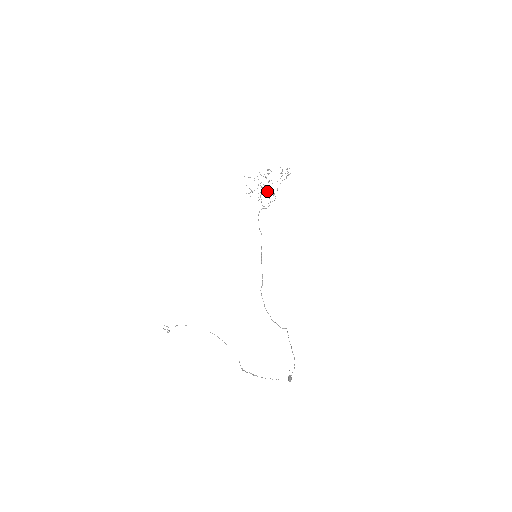
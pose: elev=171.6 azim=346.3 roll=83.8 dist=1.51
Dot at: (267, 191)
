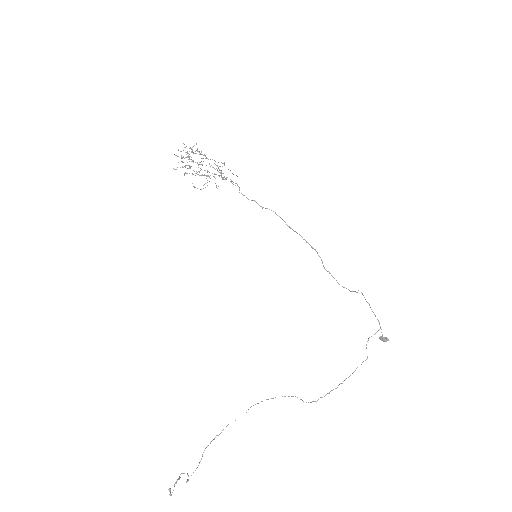
Dot at: occluded
